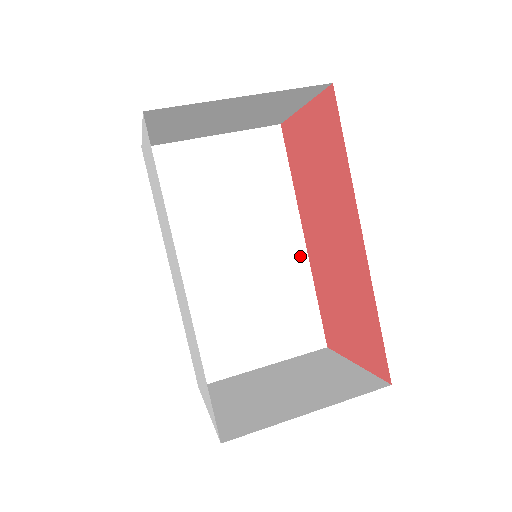
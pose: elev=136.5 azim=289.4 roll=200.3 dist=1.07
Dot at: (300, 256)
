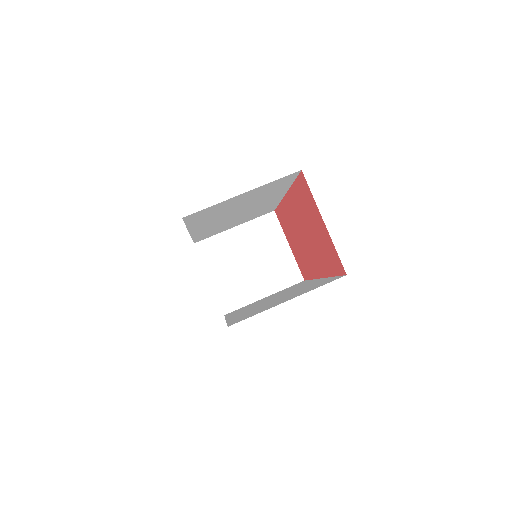
Dot at: (278, 199)
